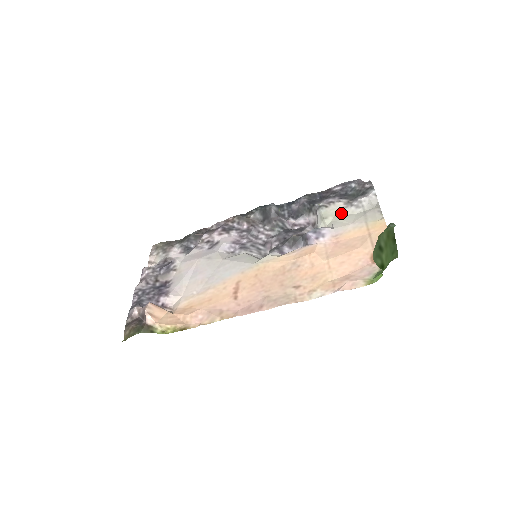
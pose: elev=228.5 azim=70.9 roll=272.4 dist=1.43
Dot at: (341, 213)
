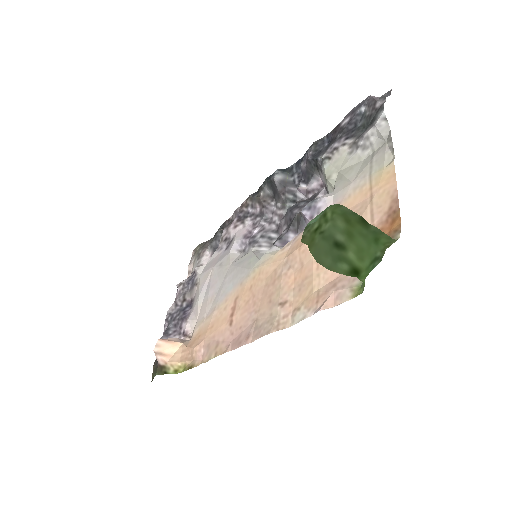
Dot at: (346, 164)
